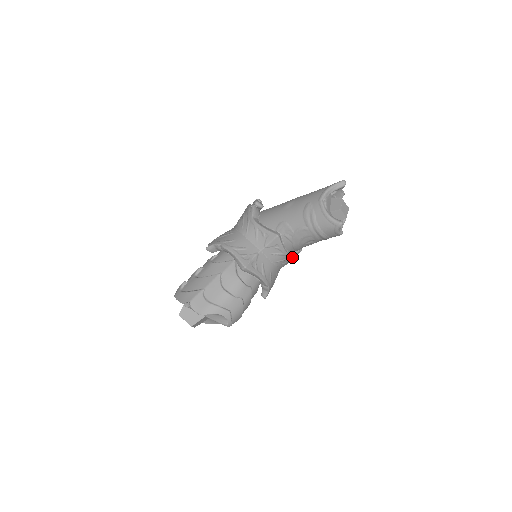
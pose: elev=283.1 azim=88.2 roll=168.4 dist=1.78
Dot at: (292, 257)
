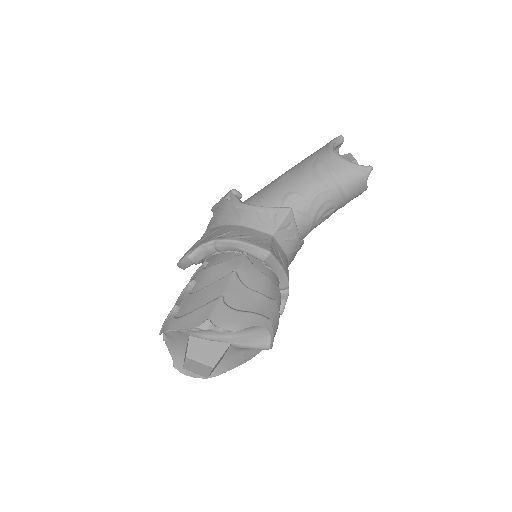
Dot at: (298, 249)
